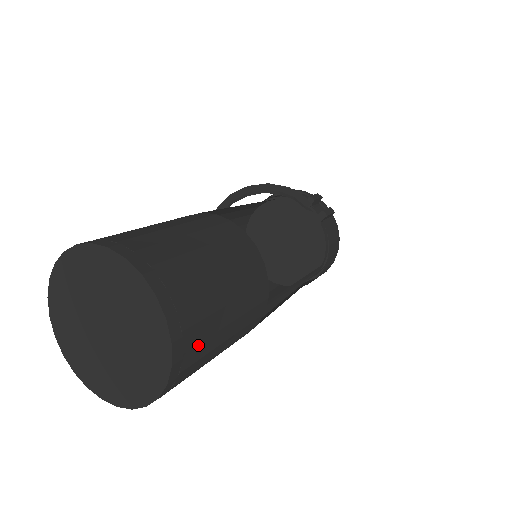
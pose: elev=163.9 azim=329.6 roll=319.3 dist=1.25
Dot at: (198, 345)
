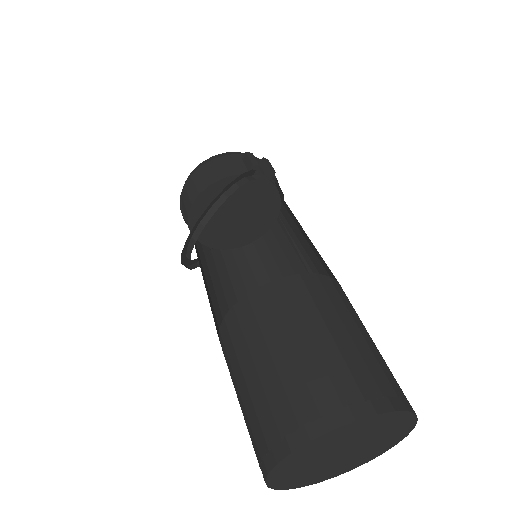
Dot at: occluded
